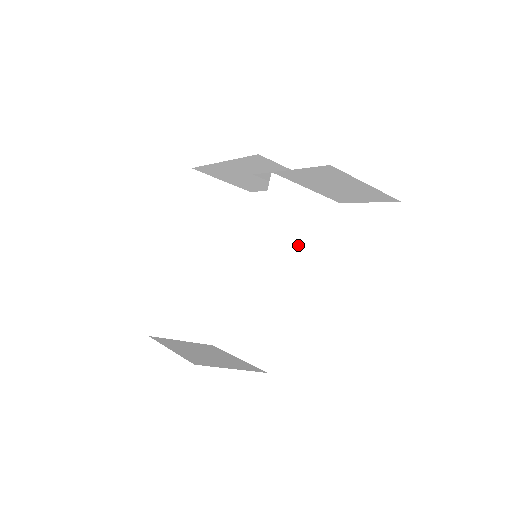
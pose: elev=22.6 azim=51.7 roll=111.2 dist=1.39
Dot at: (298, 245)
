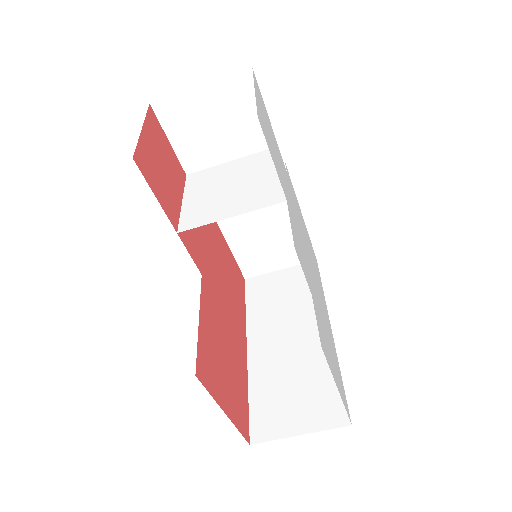
Dot at: (235, 192)
